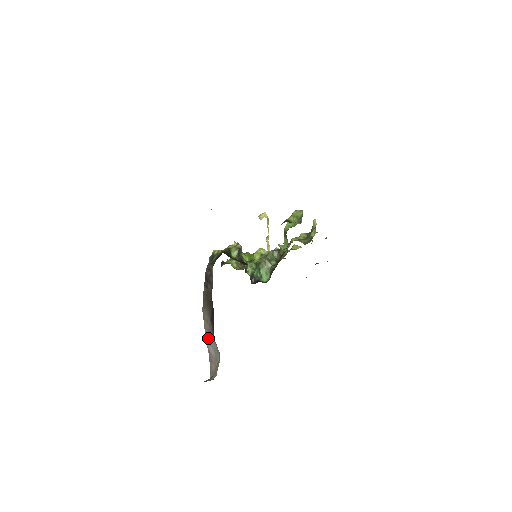
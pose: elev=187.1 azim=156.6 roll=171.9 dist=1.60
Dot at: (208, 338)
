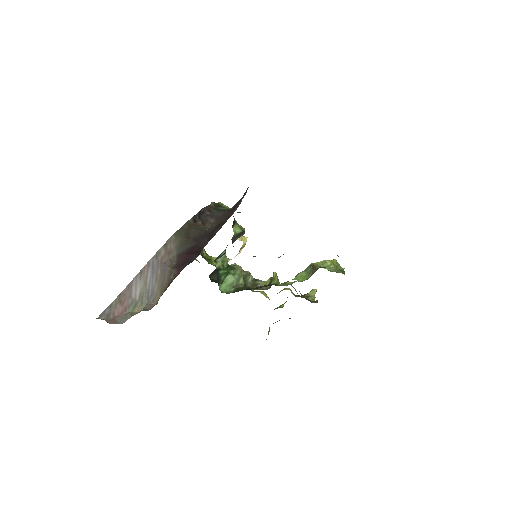
Dot at: (149, 270)
